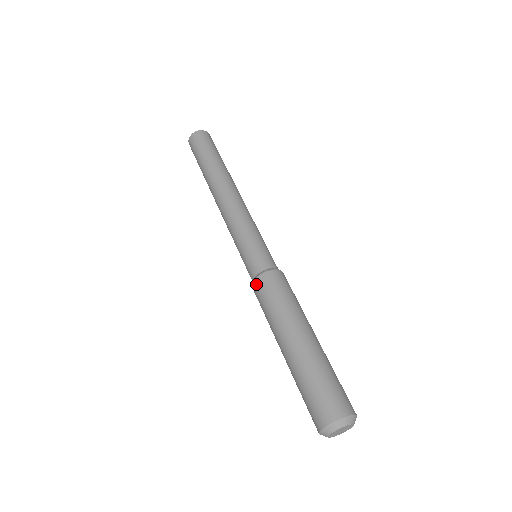
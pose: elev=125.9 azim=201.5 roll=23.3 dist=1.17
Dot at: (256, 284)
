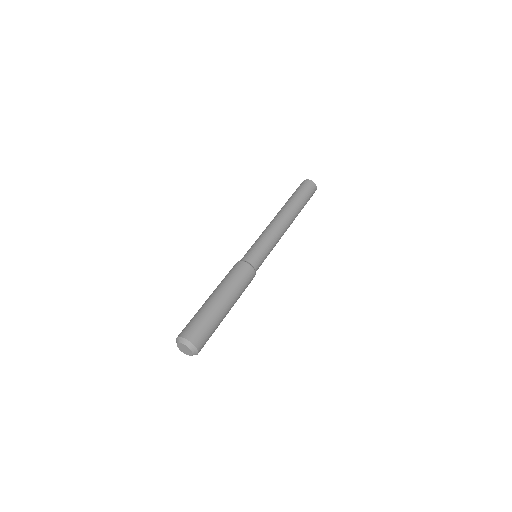
Dot at: occluded
